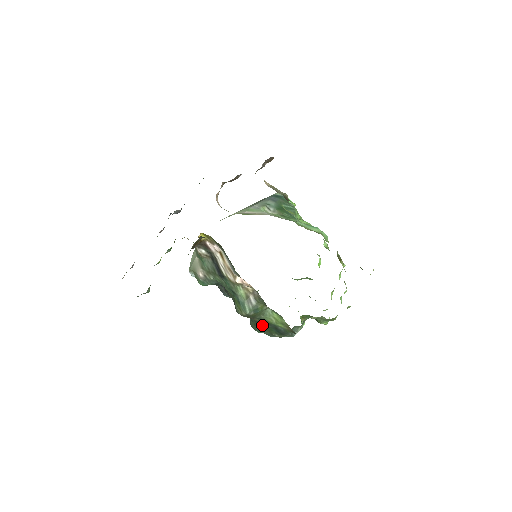
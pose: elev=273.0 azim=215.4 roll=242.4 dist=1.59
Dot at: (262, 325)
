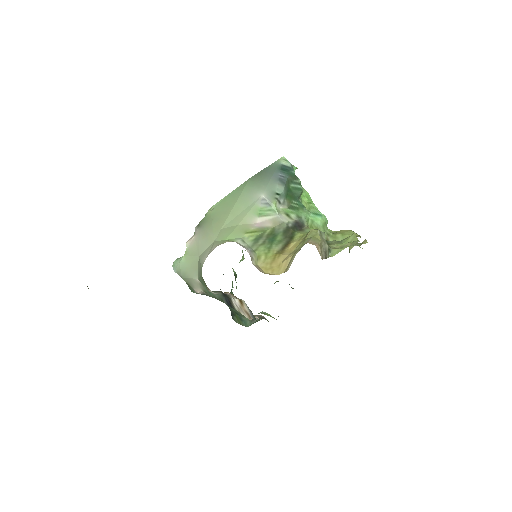
Dot at: occluded
